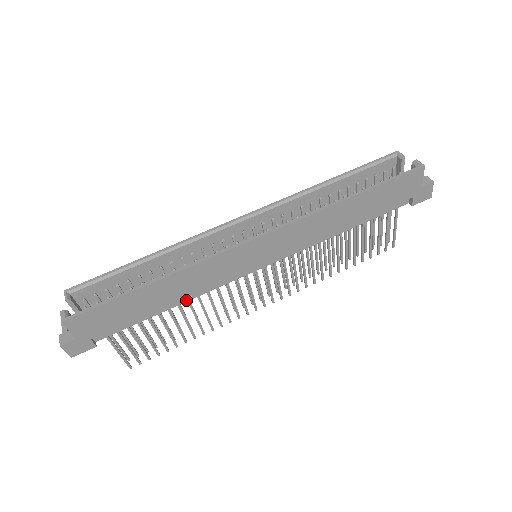
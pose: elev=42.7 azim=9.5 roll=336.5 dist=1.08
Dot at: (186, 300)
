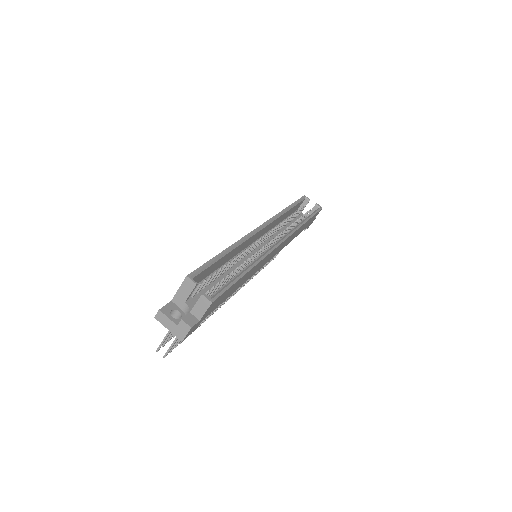
Dot at: occluded
